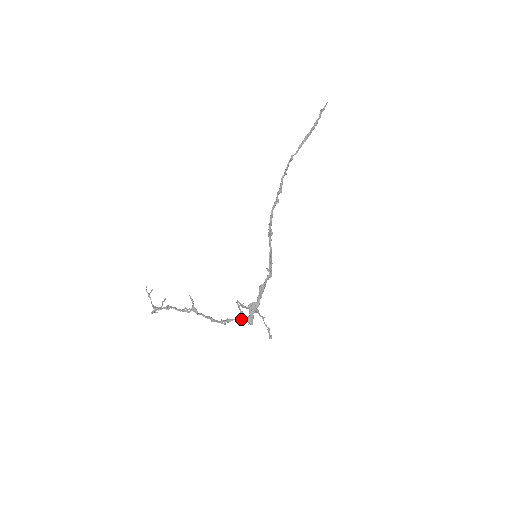
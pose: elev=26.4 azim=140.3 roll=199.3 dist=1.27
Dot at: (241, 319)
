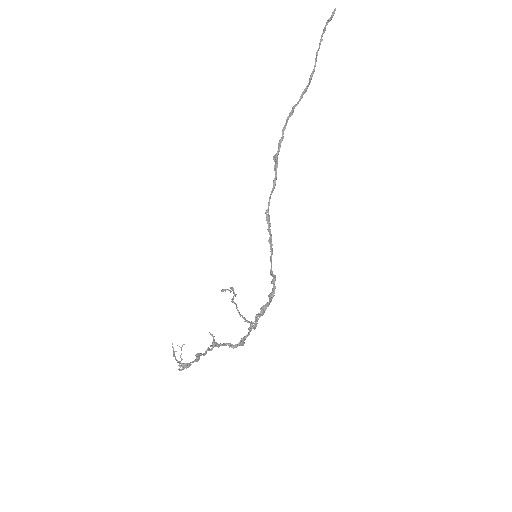
Dot at: occluded
